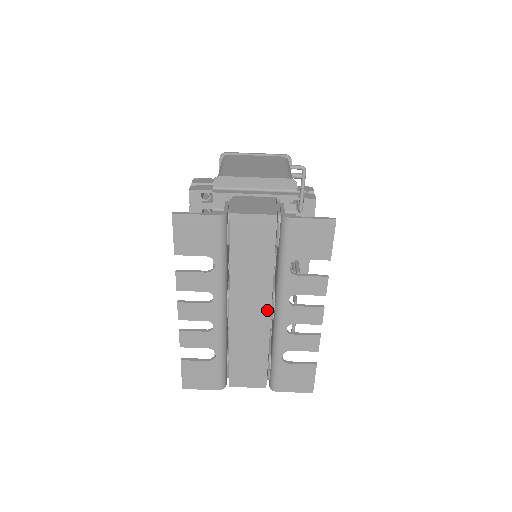
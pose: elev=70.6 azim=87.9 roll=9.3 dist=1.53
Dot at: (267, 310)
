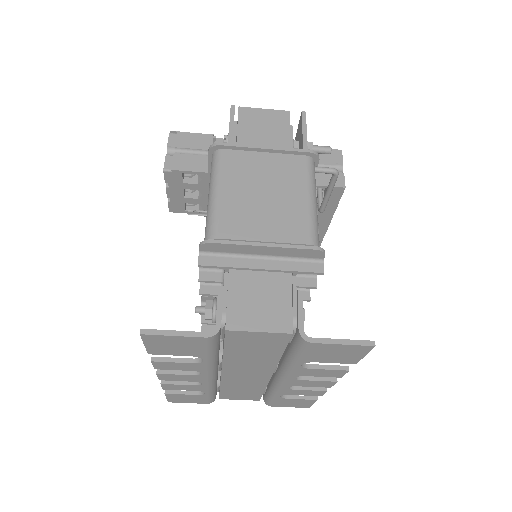
Dot at: (267, 375)
